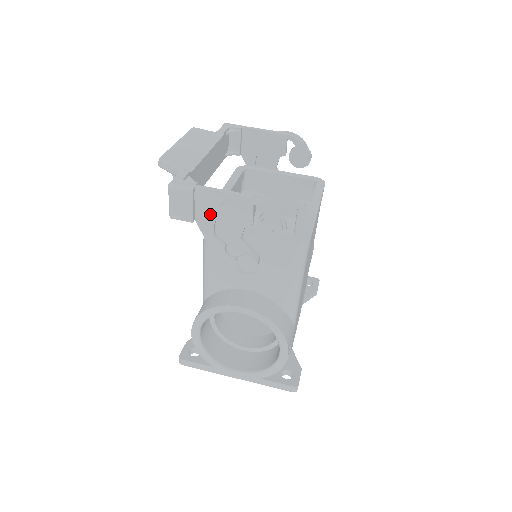
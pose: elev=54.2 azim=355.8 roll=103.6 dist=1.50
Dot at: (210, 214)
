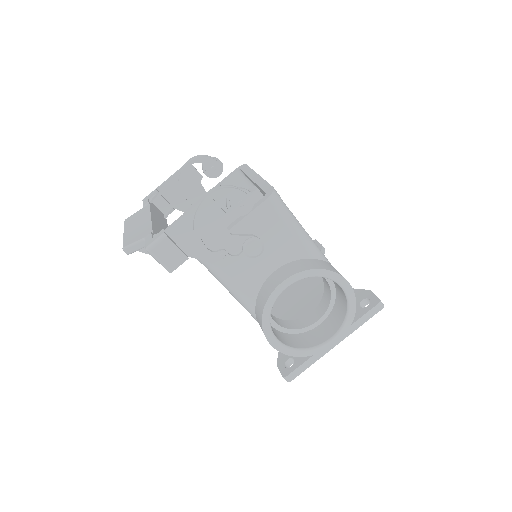
Dot at: (193, 240)
